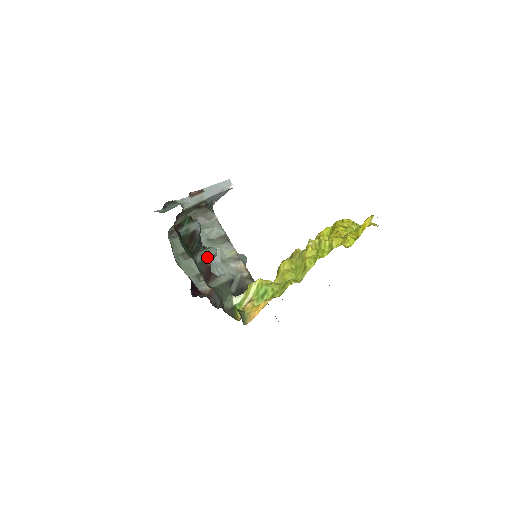
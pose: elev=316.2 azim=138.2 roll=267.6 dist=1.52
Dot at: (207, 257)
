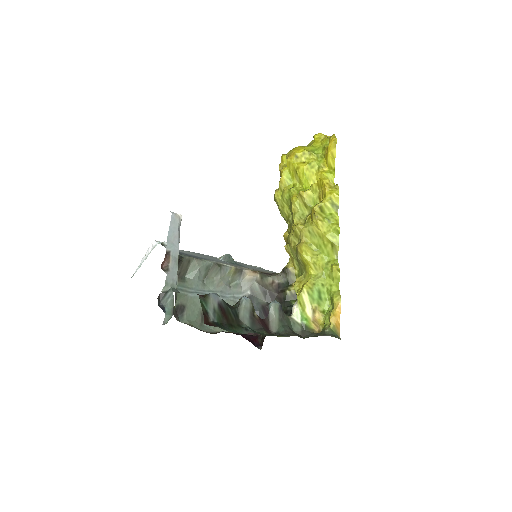
Dot at: (249, 313)
